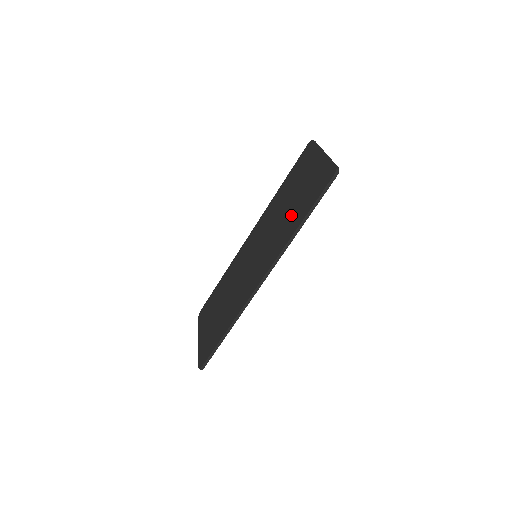
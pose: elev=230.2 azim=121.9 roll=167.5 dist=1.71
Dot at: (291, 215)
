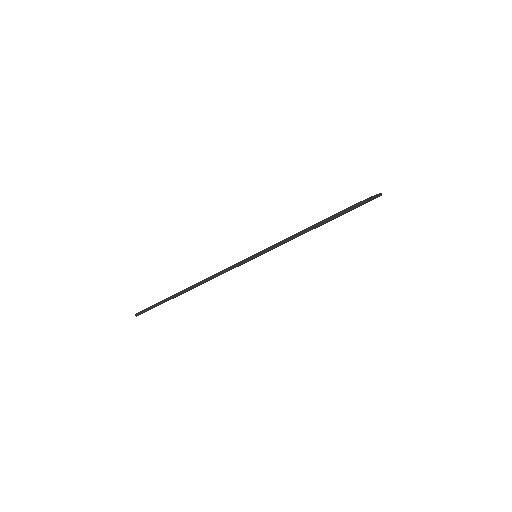
Dot at: occluded
